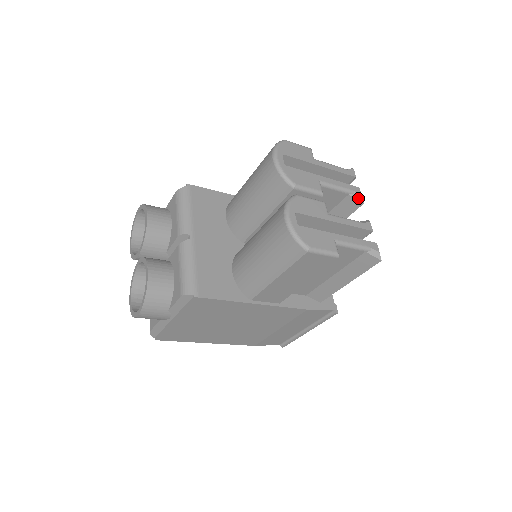
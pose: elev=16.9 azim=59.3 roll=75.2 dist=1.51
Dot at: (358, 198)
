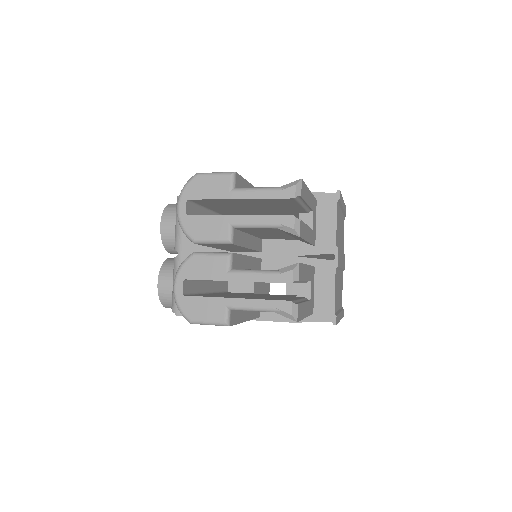
Dot at: (290, 231)
